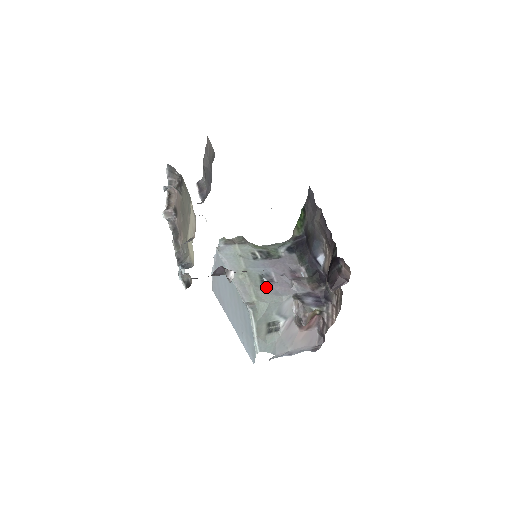
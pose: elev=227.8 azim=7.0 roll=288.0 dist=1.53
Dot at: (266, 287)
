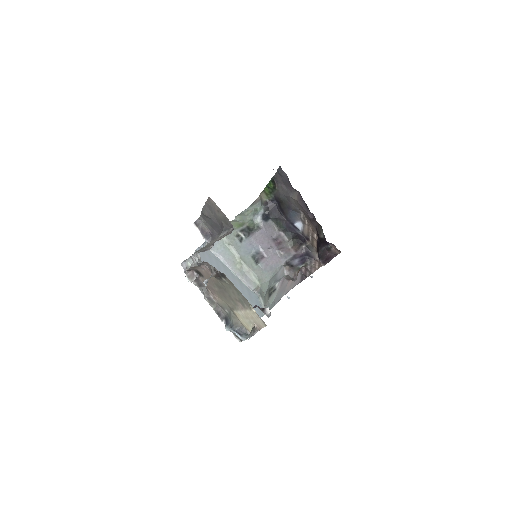
Dot at: (262, 267)
